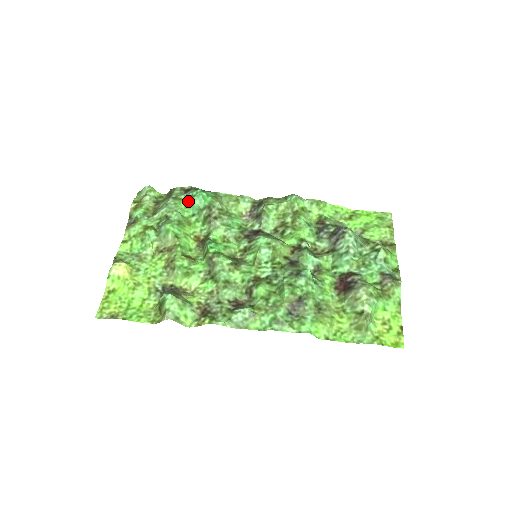
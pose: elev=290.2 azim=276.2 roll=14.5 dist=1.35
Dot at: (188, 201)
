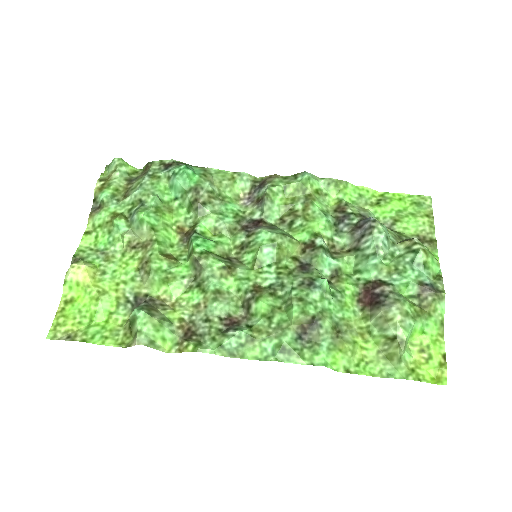
Dot at: (169, 180)
